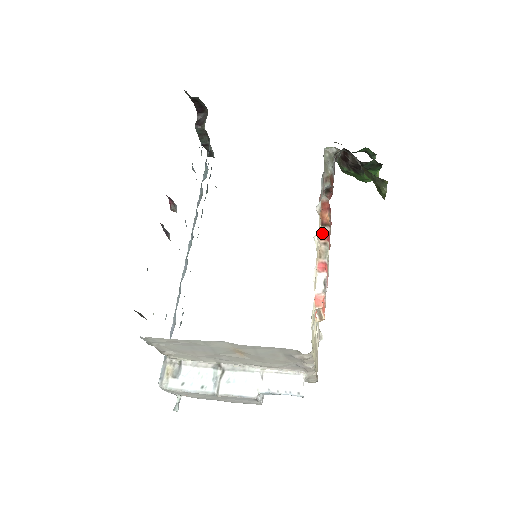
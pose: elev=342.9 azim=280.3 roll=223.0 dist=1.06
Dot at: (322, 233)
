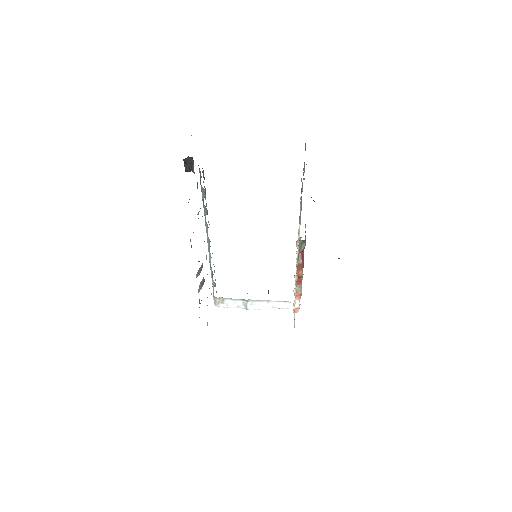
Dot at: (298, 281)
